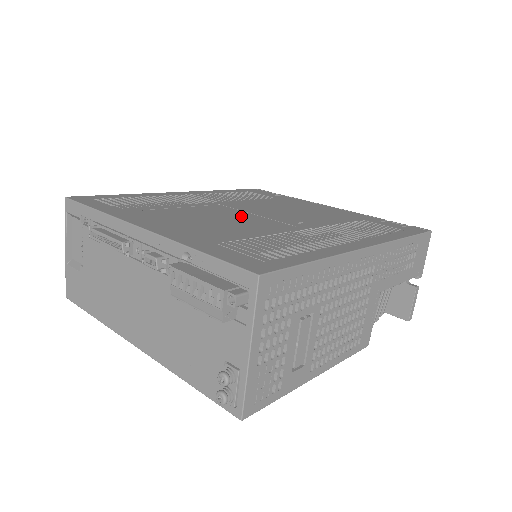
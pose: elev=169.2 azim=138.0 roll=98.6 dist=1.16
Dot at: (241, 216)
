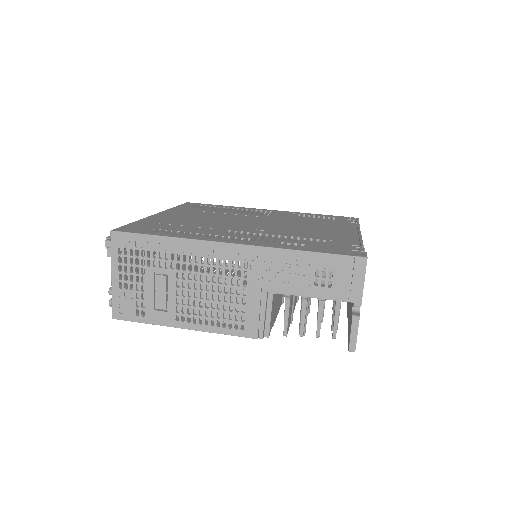
Dot at: (238, 221)
